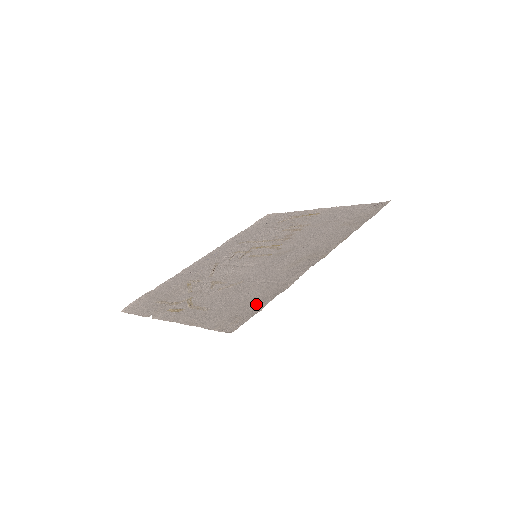
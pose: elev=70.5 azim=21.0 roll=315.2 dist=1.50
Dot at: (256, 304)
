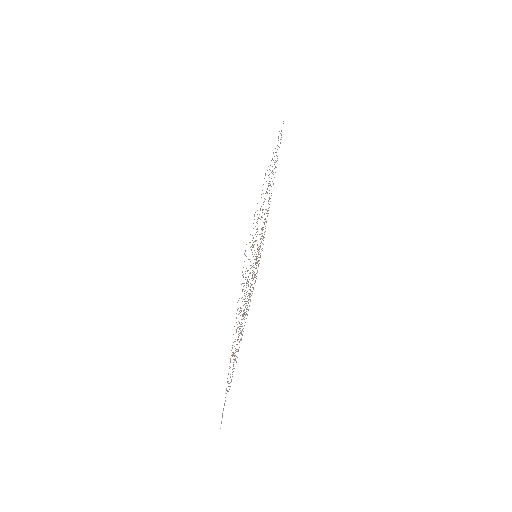
Dot at: occluded
